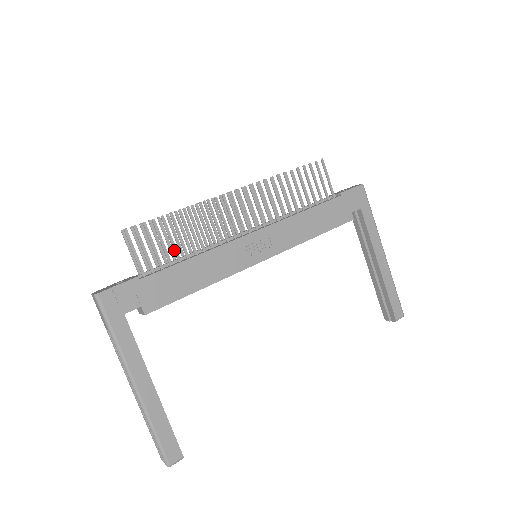
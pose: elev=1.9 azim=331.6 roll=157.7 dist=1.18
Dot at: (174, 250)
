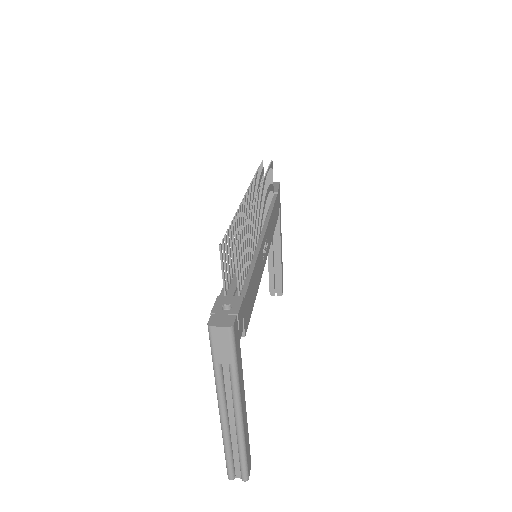
Dot at: (246, 261)
